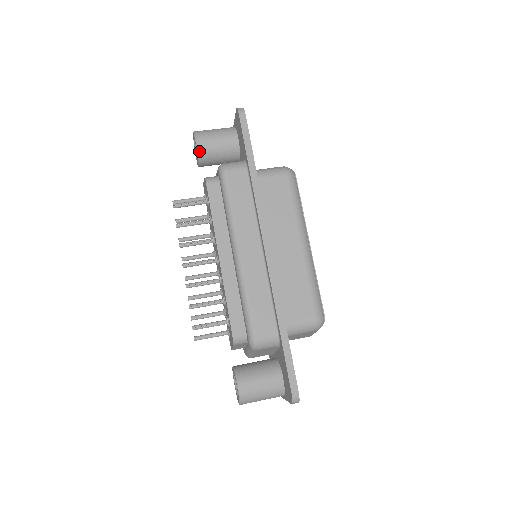
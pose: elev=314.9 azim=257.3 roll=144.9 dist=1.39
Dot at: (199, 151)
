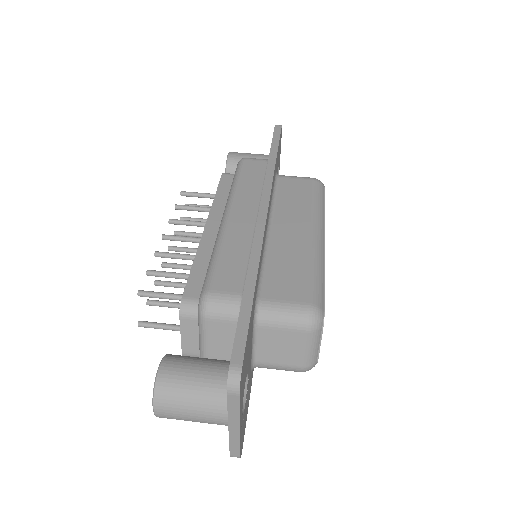
Dot at: (228, 161)
